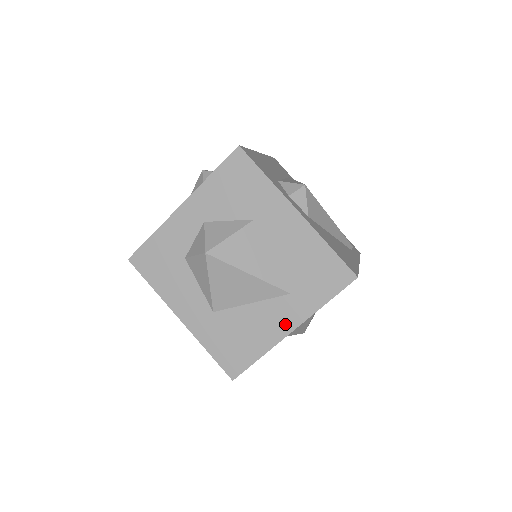
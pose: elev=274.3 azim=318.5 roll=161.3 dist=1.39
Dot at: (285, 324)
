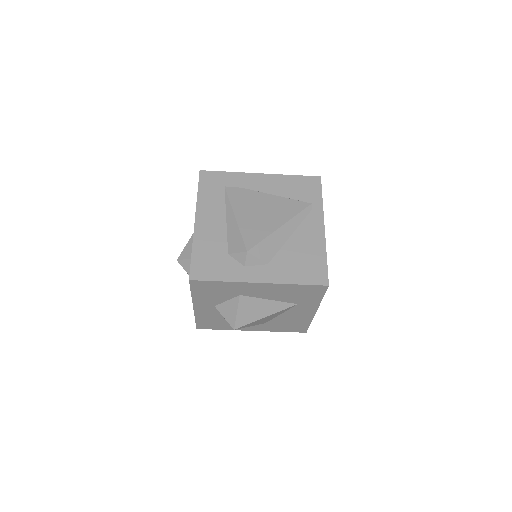
Dot at: (309, 312)
